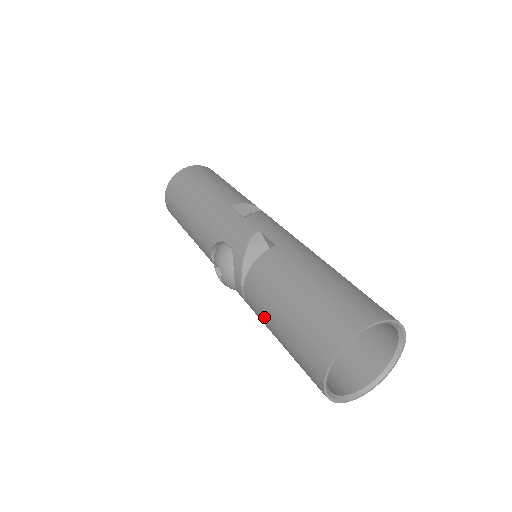
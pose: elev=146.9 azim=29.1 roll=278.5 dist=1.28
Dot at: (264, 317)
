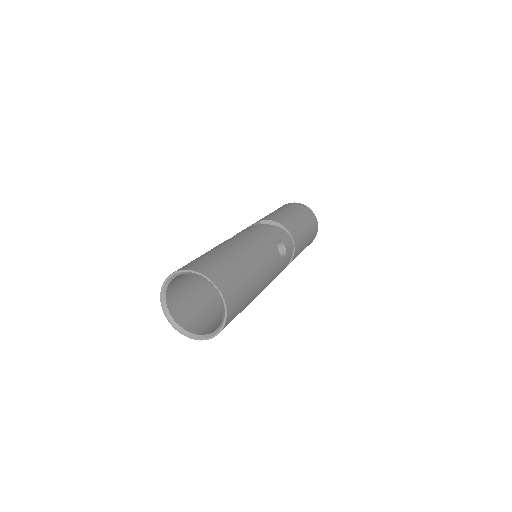
Dot at: occluded
